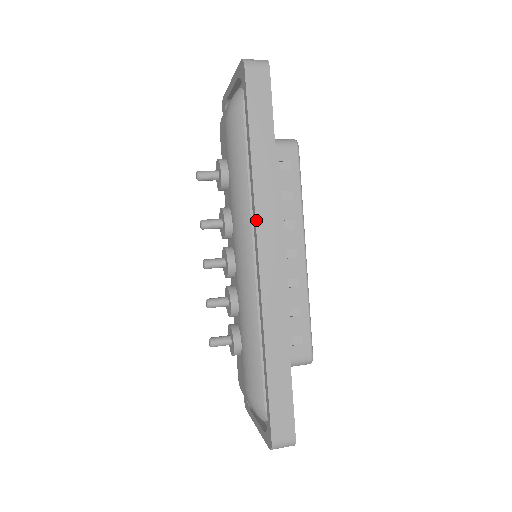
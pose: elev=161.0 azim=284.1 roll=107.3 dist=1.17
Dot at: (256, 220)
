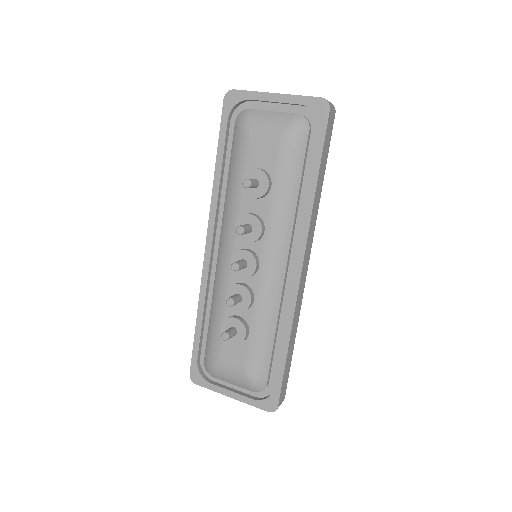
Dot at: (307, 239)
